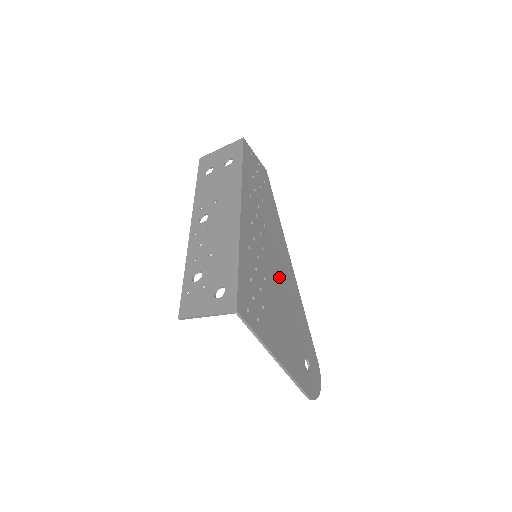
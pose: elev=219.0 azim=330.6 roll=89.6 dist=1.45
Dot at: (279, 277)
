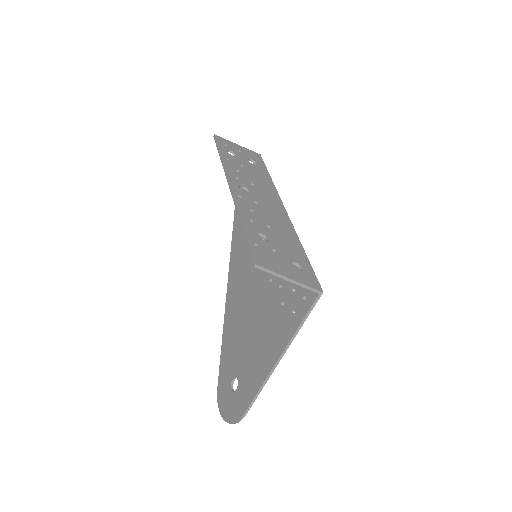
Dot at: occluded
